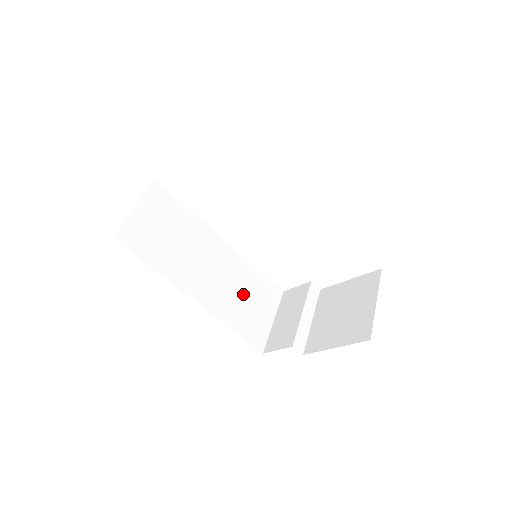
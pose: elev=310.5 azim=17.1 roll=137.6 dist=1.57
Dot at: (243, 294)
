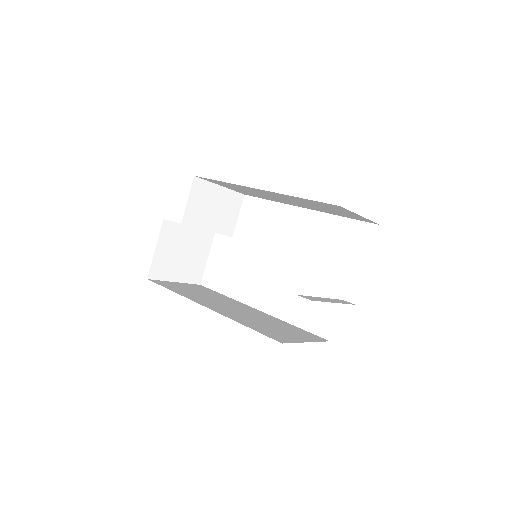
Dot at: (268, 324)
